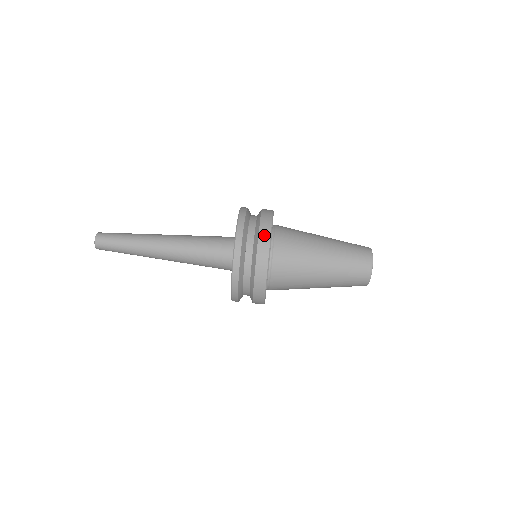
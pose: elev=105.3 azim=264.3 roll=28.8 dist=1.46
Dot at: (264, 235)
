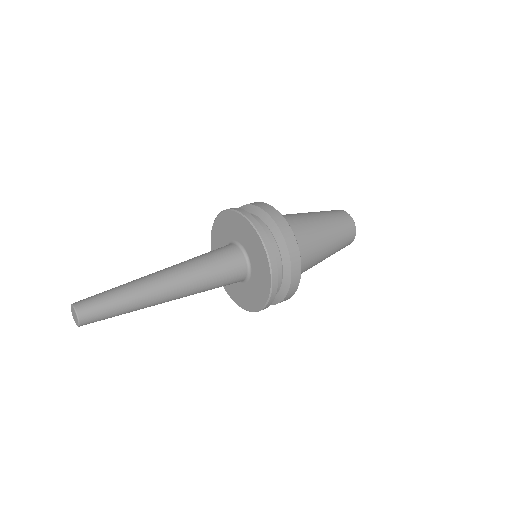
Dot at: occluded
